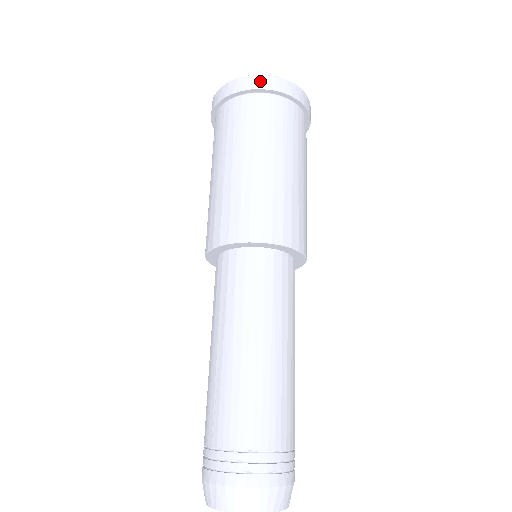
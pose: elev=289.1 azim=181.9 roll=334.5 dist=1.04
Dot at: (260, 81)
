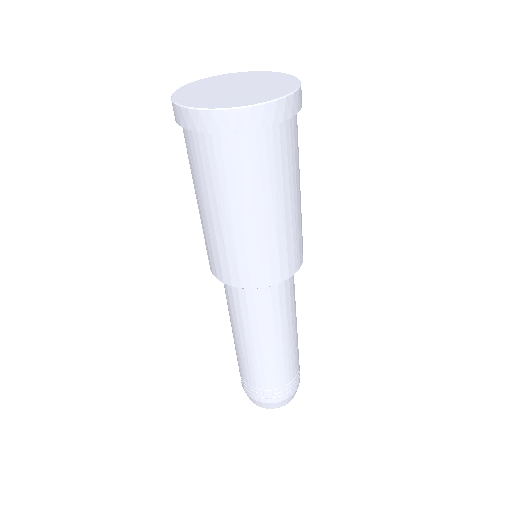
Dot at: (178, 115)
